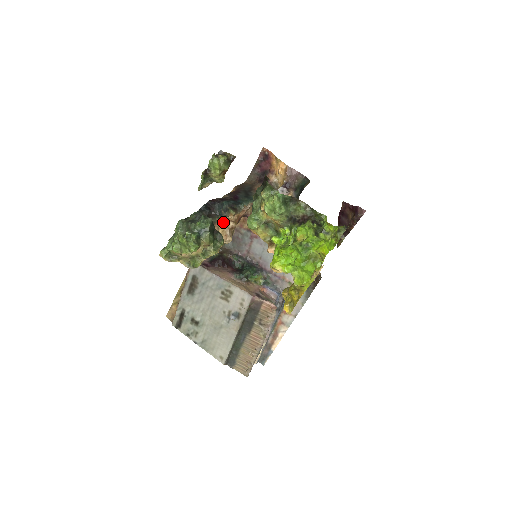
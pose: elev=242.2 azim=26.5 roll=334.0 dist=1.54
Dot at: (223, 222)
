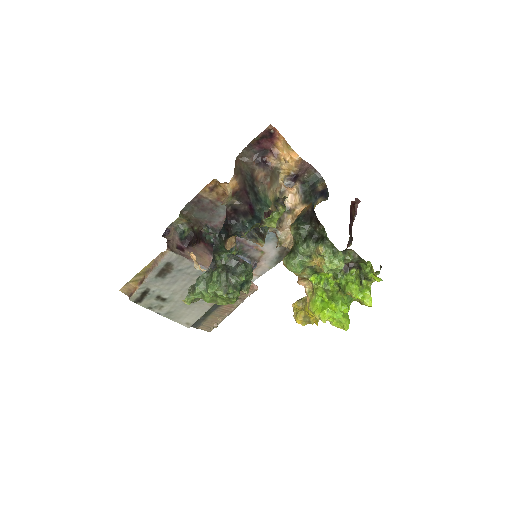
Dot at: occluded
